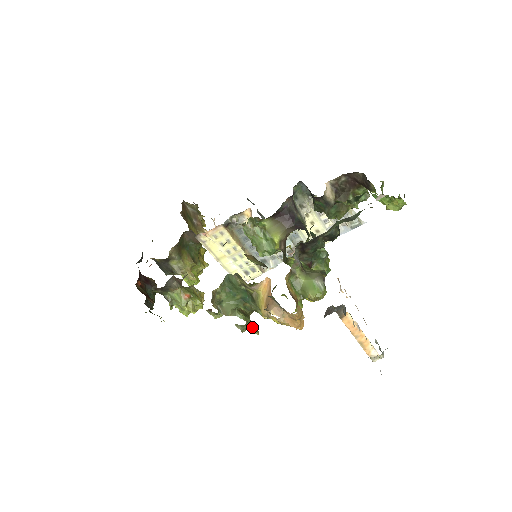
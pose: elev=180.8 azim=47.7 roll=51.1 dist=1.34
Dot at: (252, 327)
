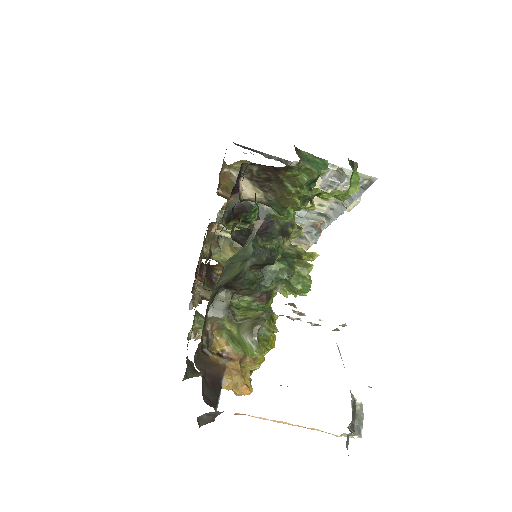
Dot at: occluded
